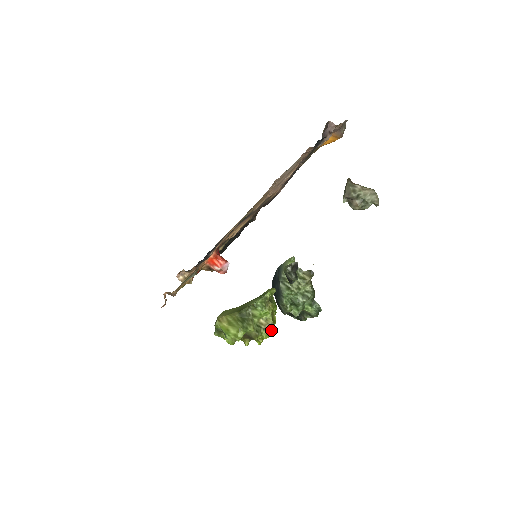
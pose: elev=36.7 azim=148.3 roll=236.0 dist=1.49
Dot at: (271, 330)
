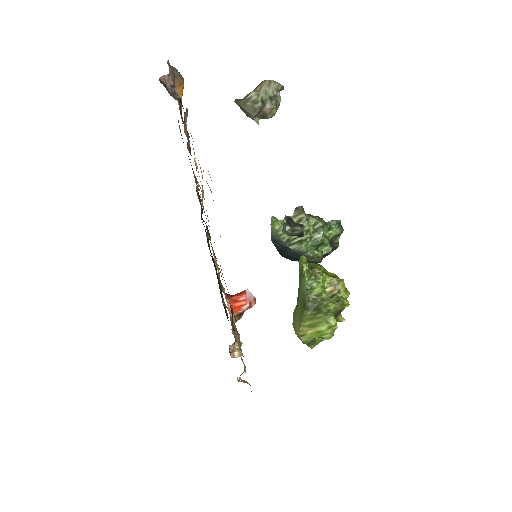
Dot at: (343, 285)
